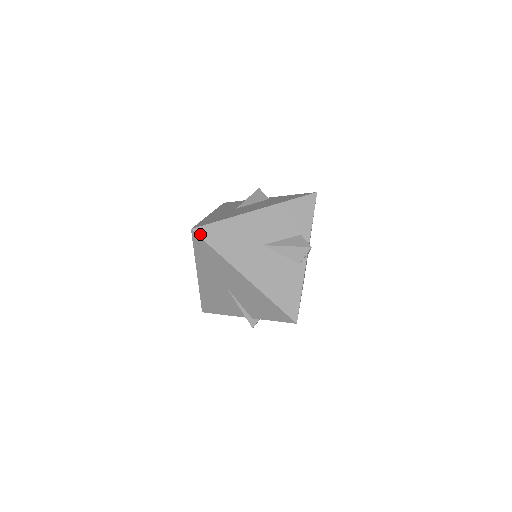
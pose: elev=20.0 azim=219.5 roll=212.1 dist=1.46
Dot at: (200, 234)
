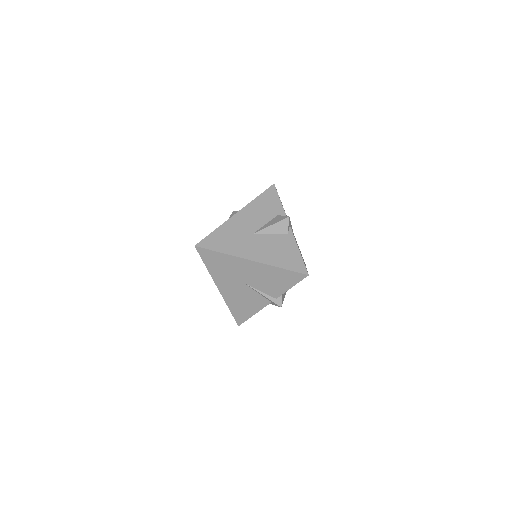
Dot at: (203, 246)
